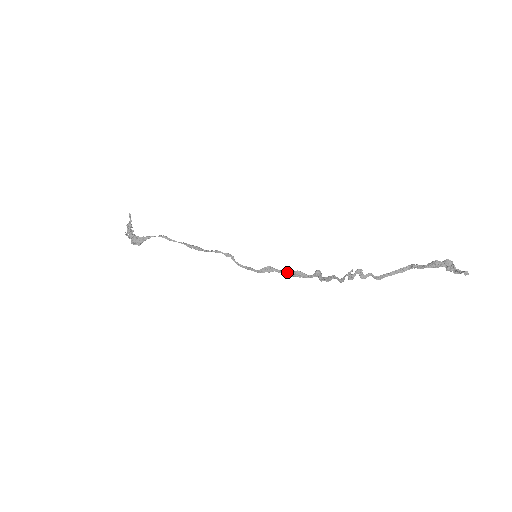
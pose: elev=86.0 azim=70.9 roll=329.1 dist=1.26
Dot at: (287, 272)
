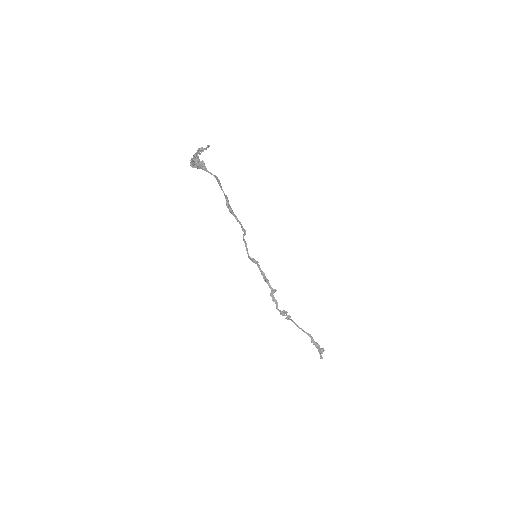
Dot at: (262, 272)
